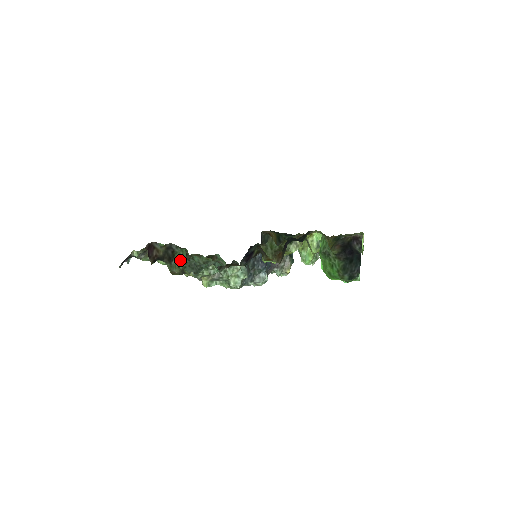
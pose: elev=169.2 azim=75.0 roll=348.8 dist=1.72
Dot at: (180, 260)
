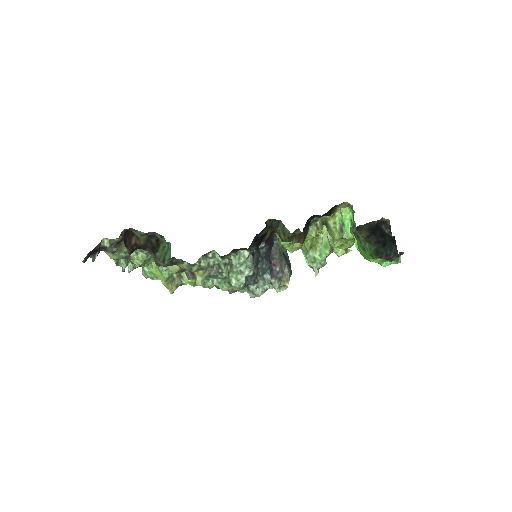
Dot at: (165, 254)
